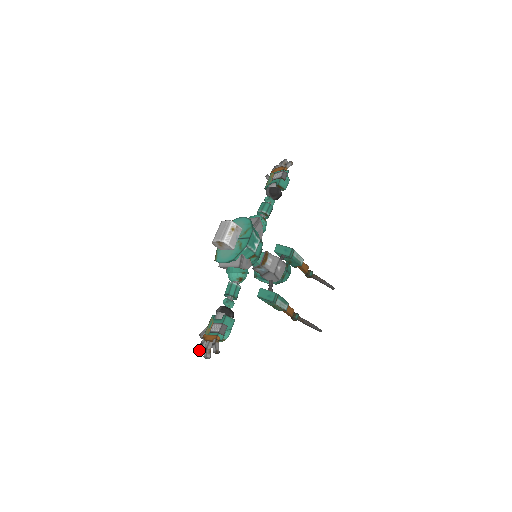
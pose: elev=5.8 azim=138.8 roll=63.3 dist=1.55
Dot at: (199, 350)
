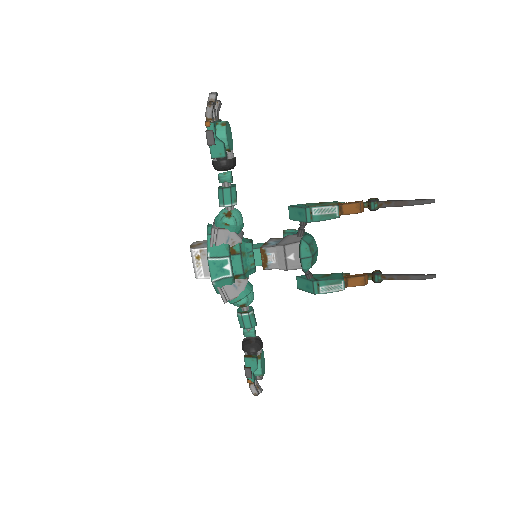
Dot at: (258, 377)
